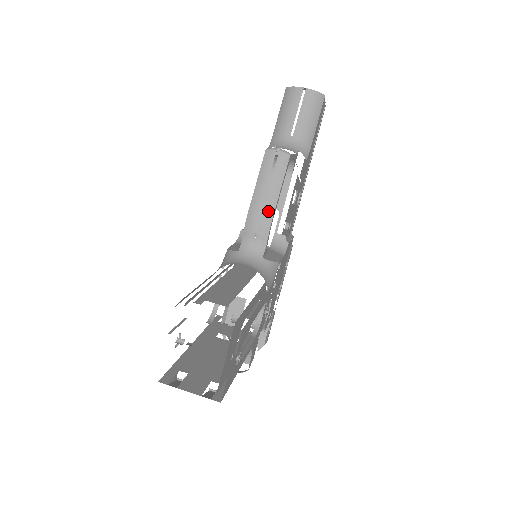
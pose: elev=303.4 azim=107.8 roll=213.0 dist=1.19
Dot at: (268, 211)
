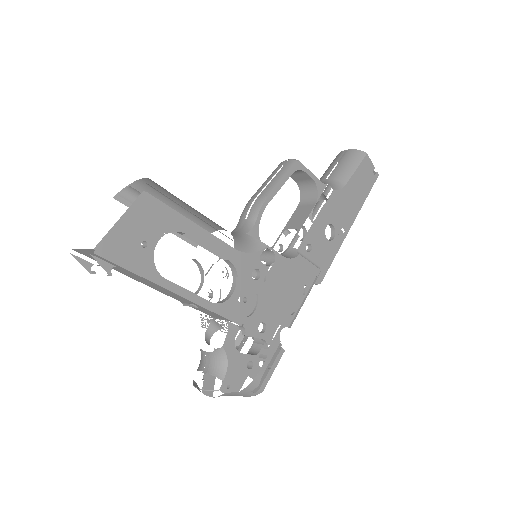
Dot at: (263, 196)
